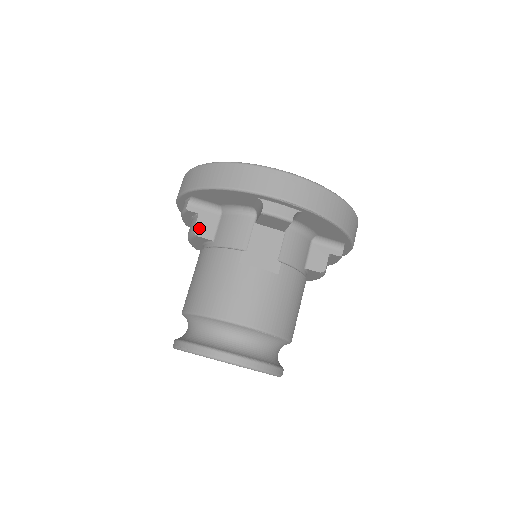
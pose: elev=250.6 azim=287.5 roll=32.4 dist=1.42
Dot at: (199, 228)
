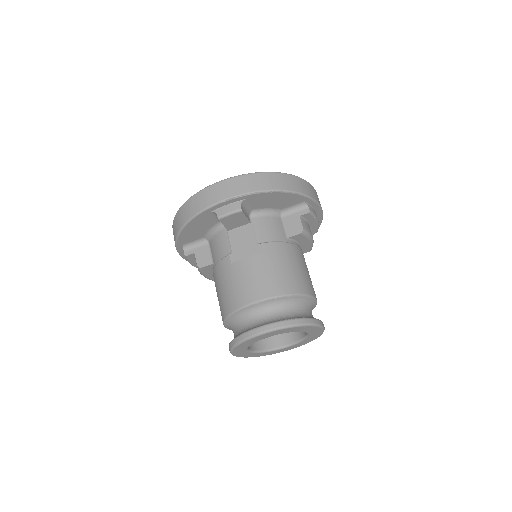
Dot at: (200, 262)
